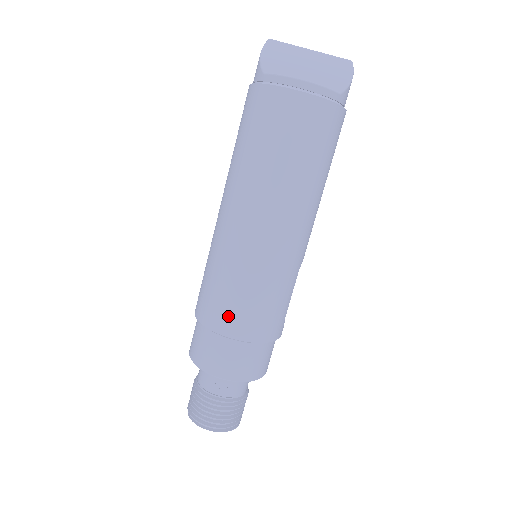
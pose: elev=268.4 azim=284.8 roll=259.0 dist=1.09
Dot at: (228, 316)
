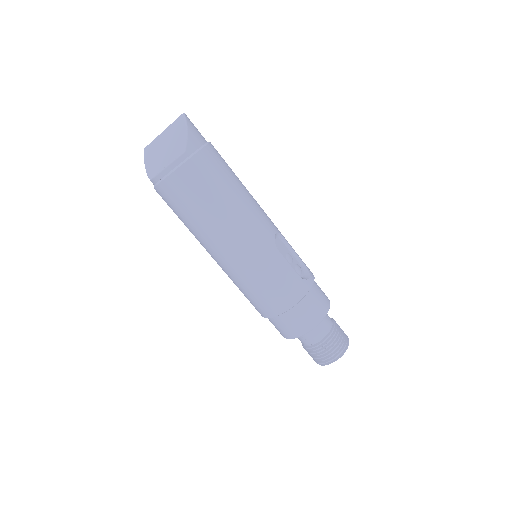
Dot at: (263, 307)
